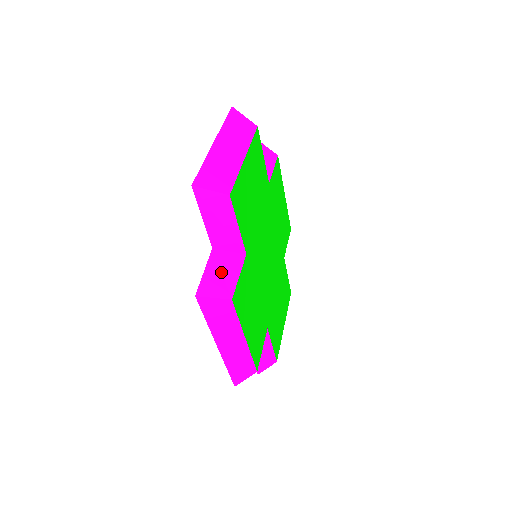
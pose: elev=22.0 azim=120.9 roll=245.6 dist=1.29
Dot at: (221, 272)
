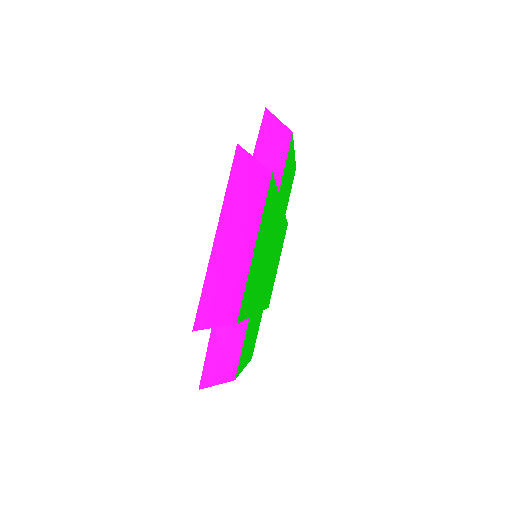
Dot at: (223, 351)
